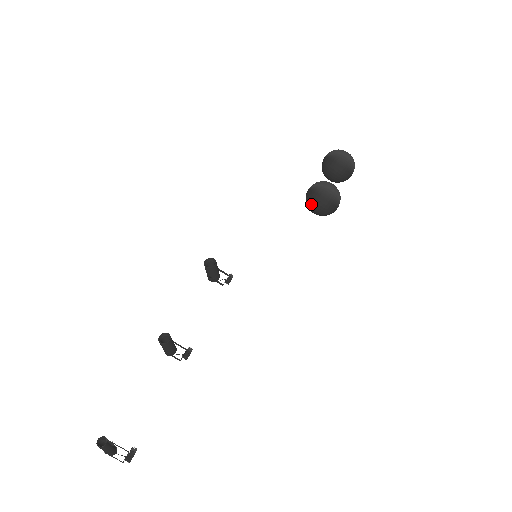
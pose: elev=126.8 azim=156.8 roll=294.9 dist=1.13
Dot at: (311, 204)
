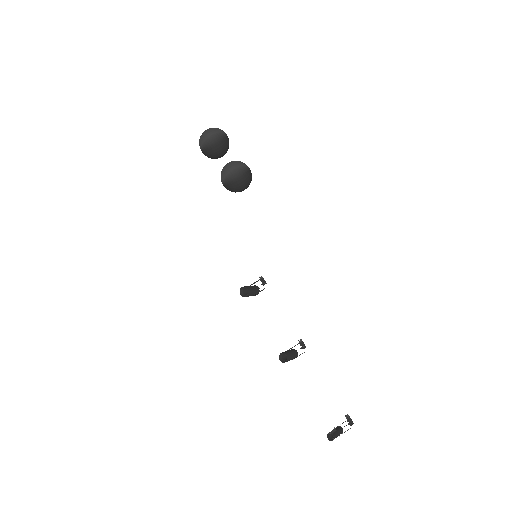
Dot at: (236, 191)
